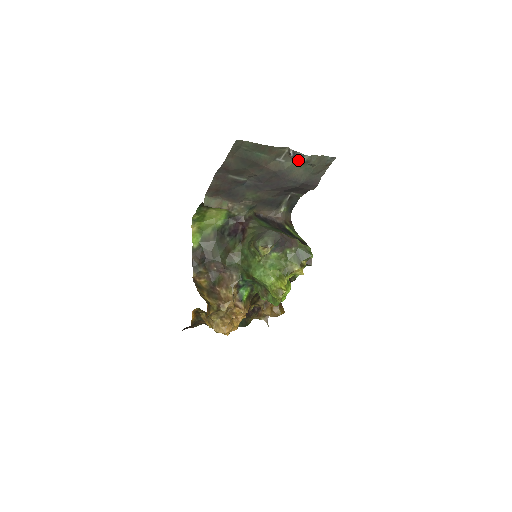
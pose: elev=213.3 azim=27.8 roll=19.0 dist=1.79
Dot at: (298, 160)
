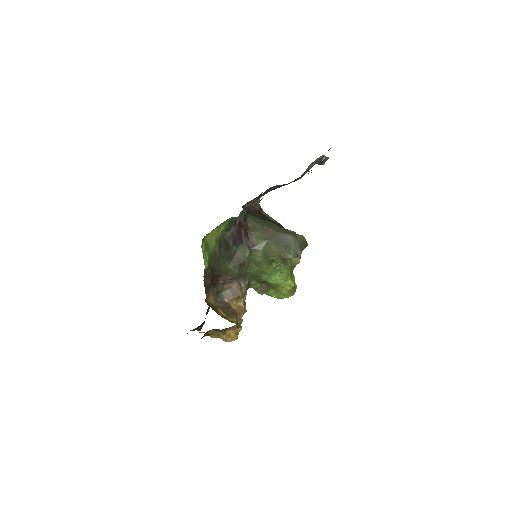
Dot at: (322, 163)
